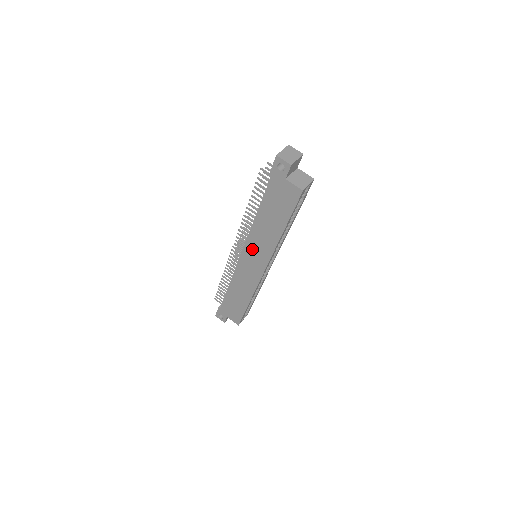
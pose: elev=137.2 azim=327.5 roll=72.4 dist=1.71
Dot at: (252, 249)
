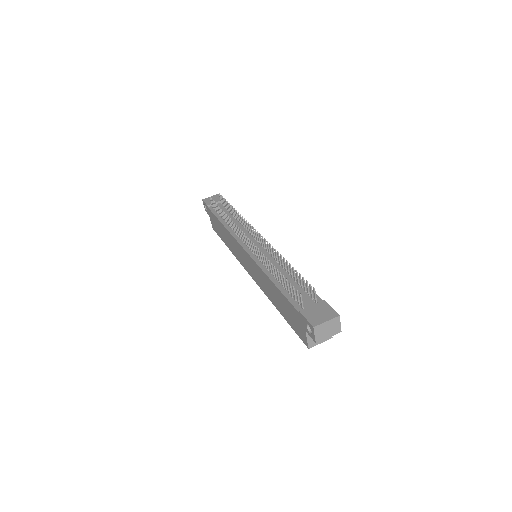
Dot at: (253, 265)
